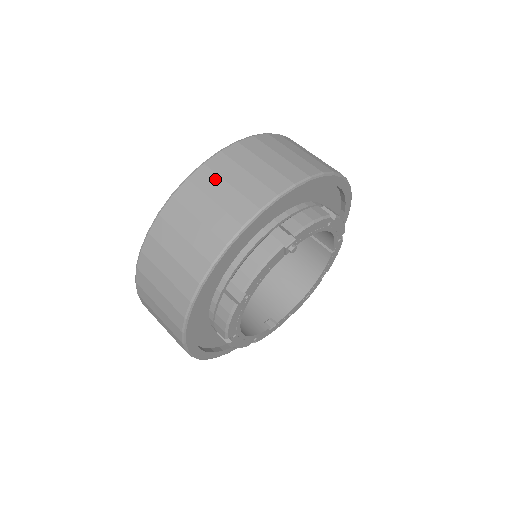
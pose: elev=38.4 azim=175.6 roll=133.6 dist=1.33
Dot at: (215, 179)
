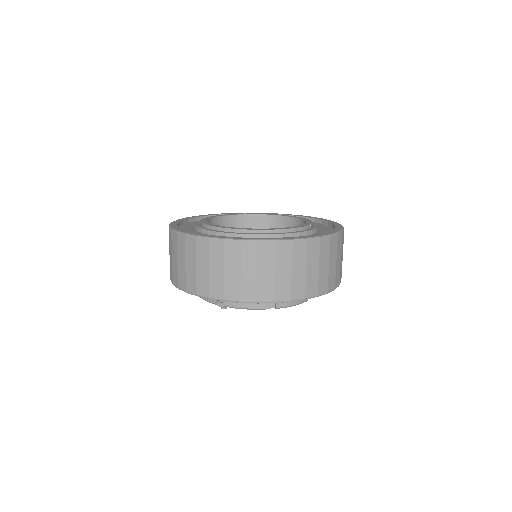
Dot at: (193, 254)
